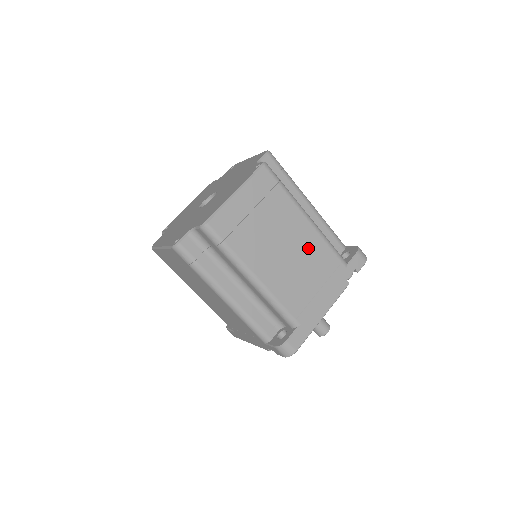
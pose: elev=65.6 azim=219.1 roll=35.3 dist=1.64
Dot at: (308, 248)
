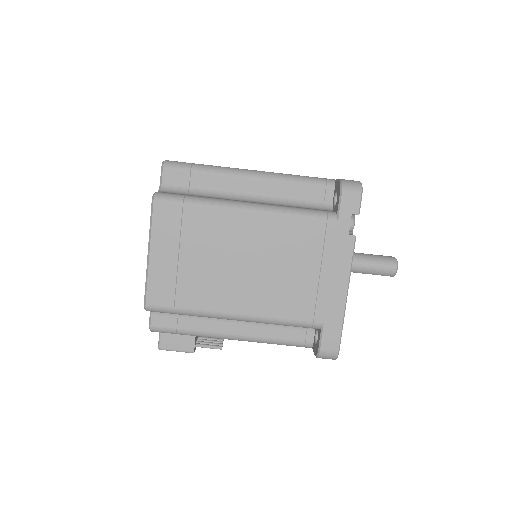
Dot at: occluded
